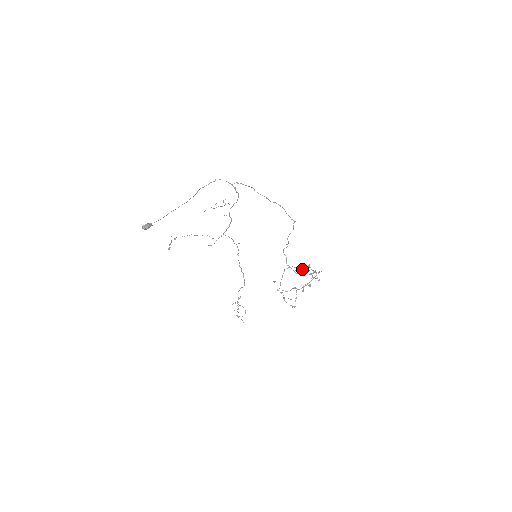
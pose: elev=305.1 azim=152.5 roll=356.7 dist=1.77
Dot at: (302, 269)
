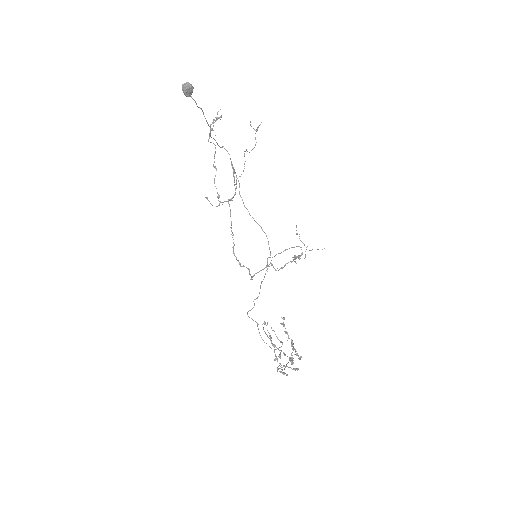
Dot at: occluded
